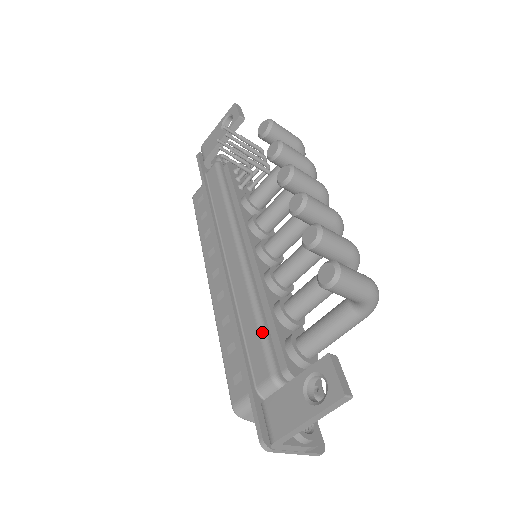
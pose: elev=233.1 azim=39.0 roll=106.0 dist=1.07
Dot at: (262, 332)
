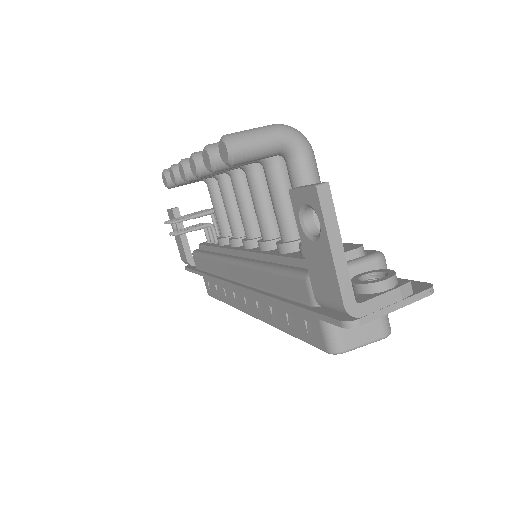
Dot at: (279, 271)
